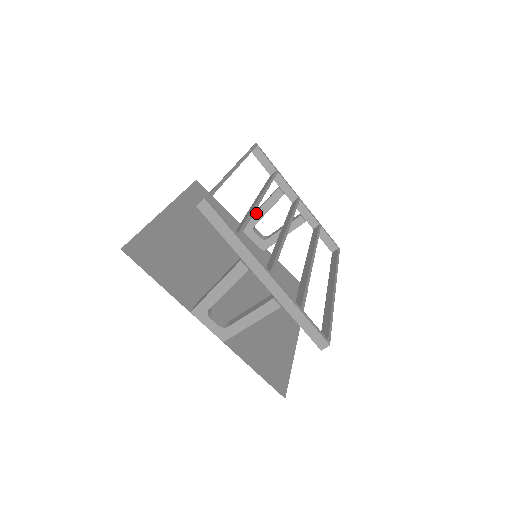
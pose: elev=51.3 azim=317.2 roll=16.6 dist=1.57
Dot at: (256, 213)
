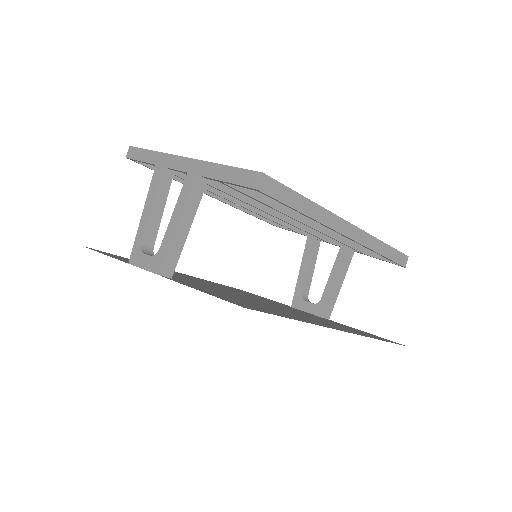
Dot at: (298, 278)
